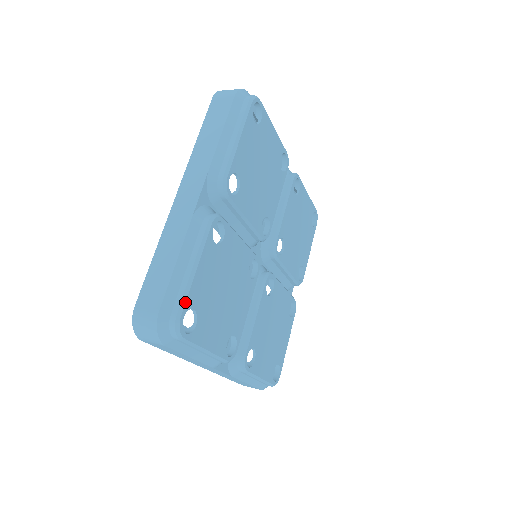
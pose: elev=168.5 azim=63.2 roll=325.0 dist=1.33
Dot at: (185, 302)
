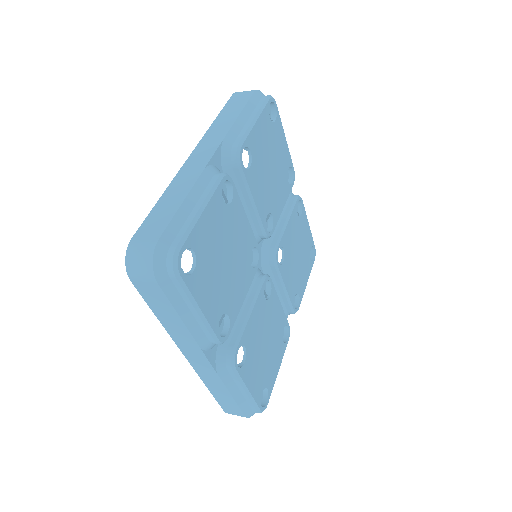
Dot at: (187, 237)
